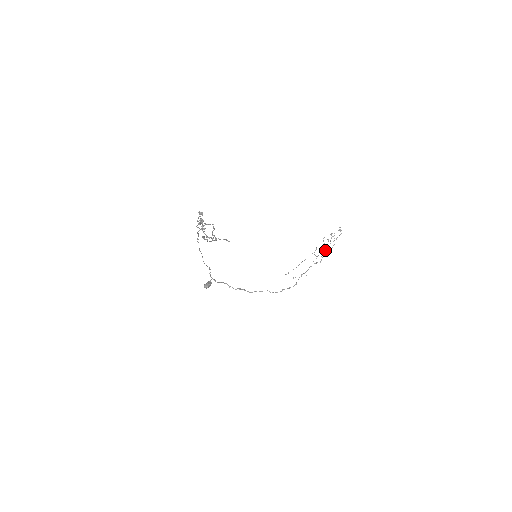
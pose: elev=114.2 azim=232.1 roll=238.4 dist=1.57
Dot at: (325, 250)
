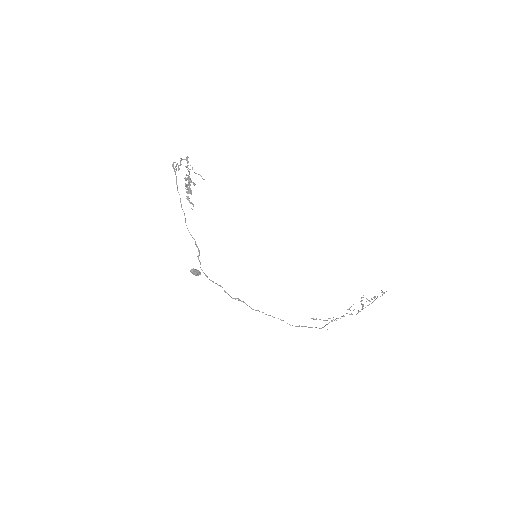
Dot at: (363, 306)
